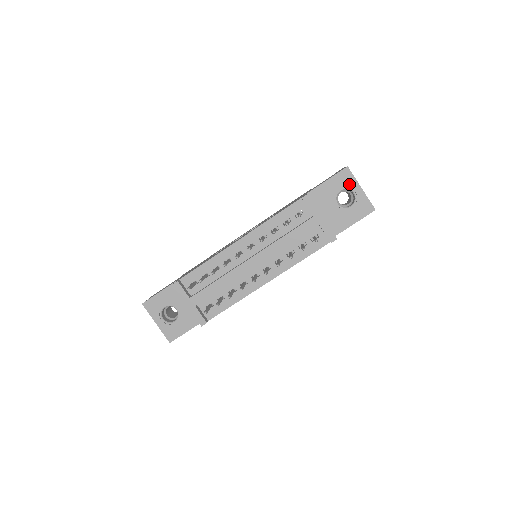
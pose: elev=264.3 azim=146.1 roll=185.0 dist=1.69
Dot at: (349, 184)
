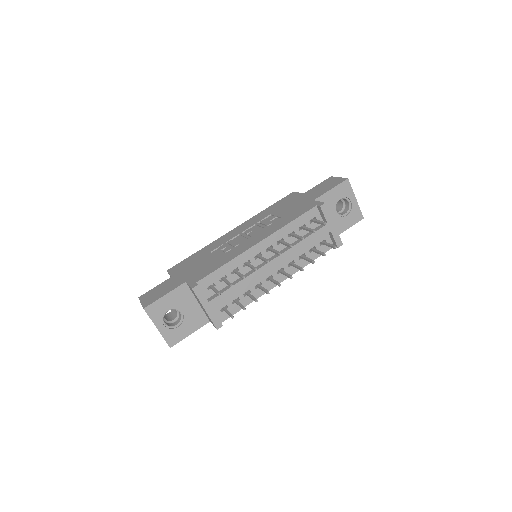
Dot at: (347, 194)
